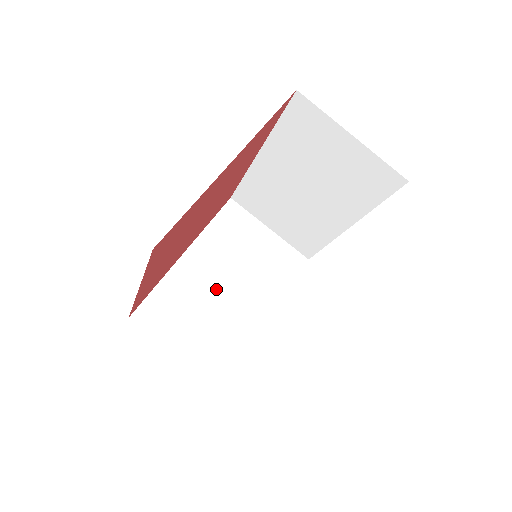
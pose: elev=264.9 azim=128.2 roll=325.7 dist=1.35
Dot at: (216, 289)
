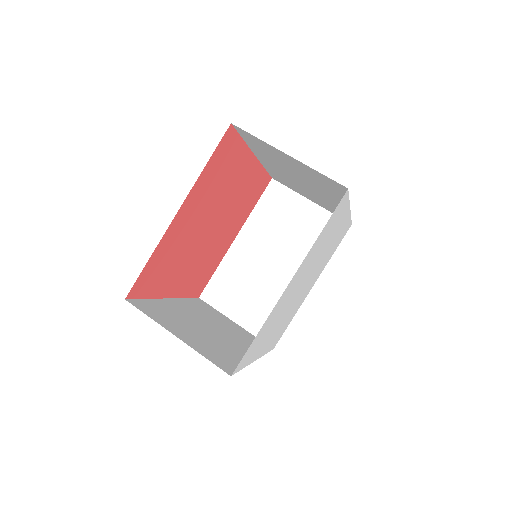
Dot at: (263, 266)
